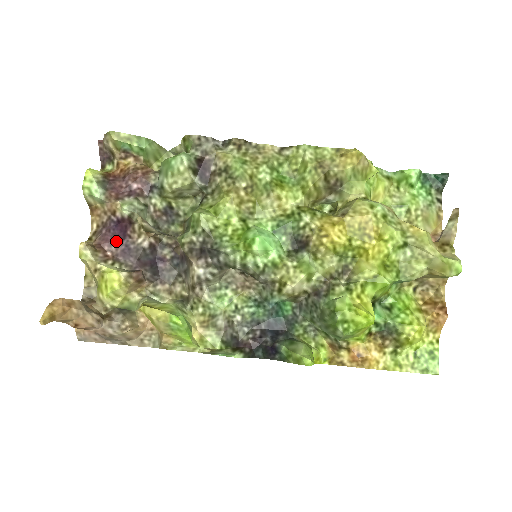
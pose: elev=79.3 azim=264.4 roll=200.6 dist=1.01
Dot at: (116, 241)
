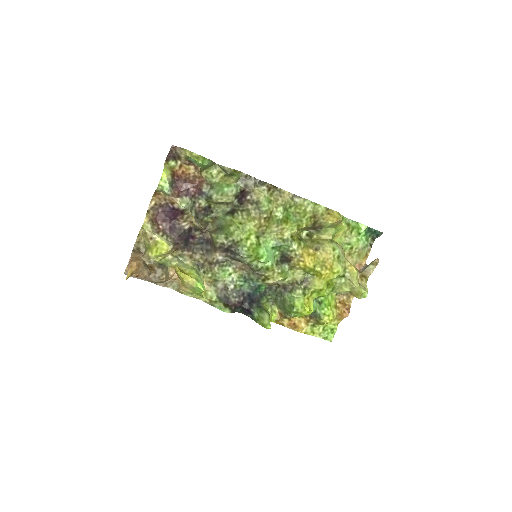
Dot at: (167, 219)
